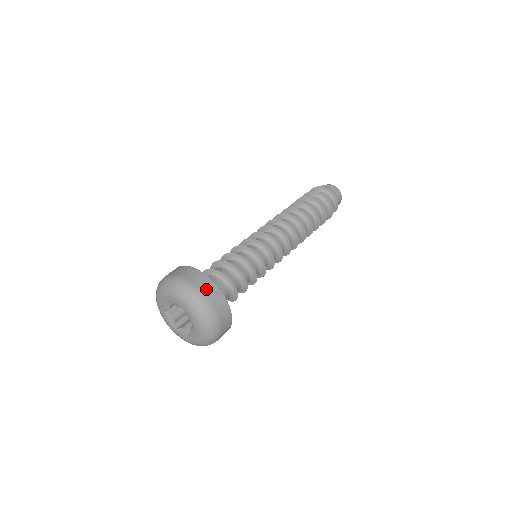
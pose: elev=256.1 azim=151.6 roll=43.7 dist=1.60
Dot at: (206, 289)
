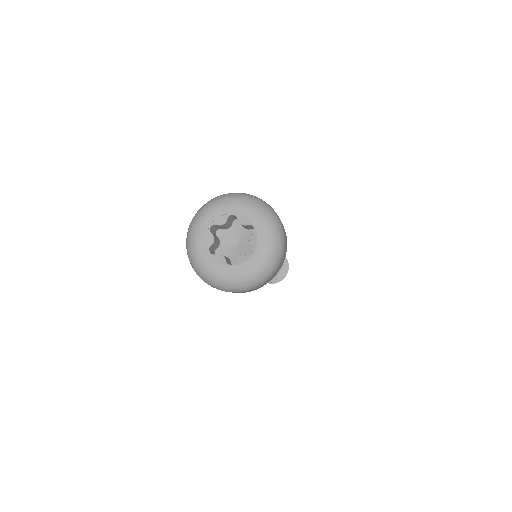
Dot at: occluded
